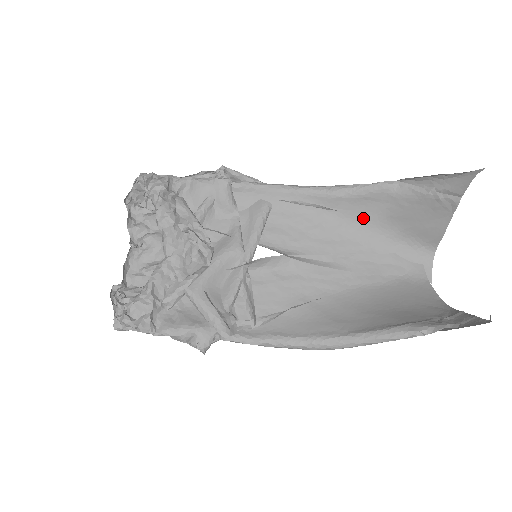
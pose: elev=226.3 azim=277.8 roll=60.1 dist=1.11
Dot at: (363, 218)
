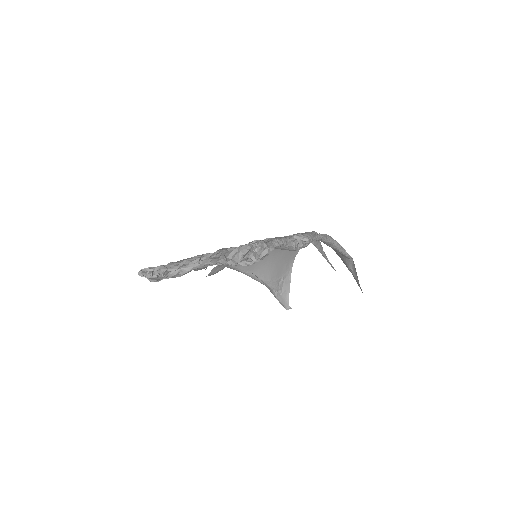
Dot at: occluded
